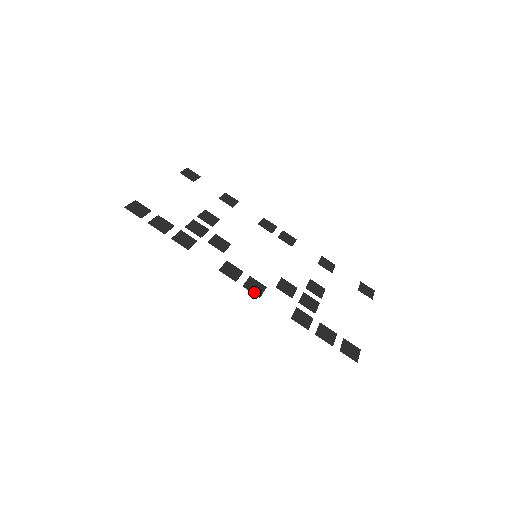
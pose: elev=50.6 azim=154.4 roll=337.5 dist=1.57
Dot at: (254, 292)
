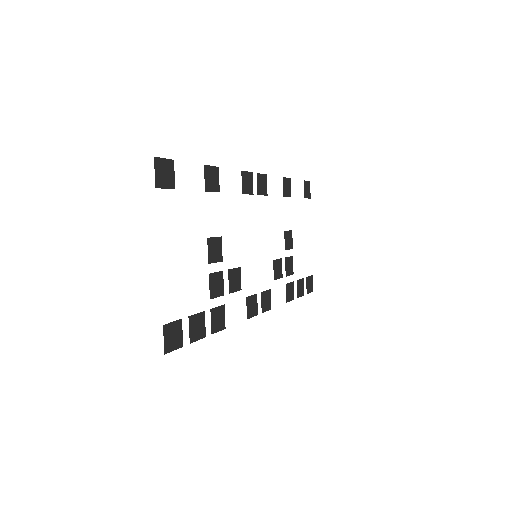
Dot at: (268, 308)
